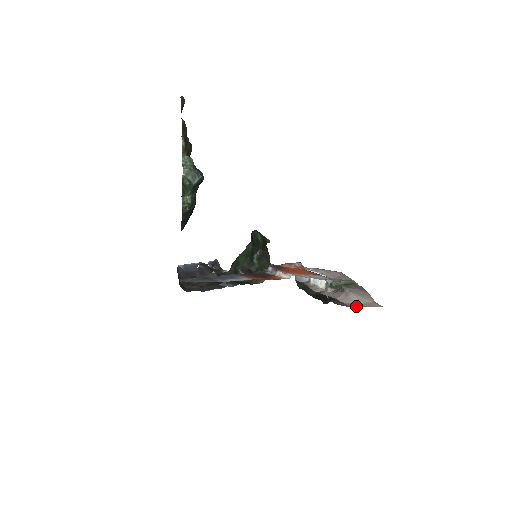
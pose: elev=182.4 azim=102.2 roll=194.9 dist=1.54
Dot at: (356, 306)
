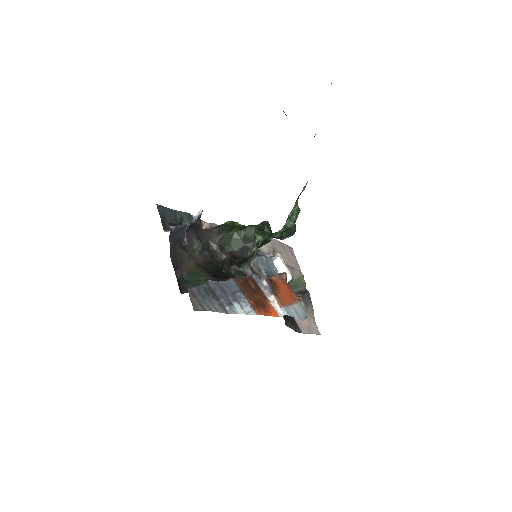
Dot at: (305, 332)
